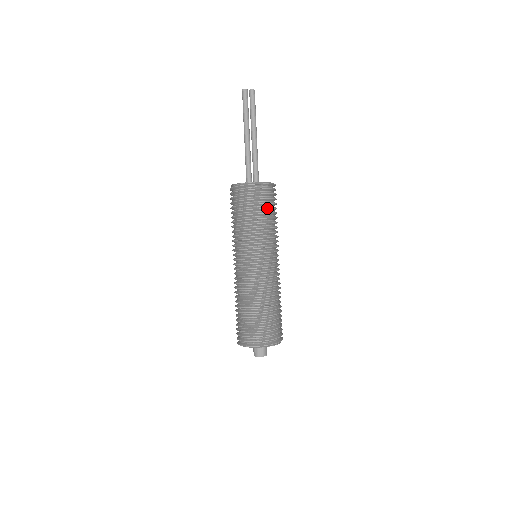
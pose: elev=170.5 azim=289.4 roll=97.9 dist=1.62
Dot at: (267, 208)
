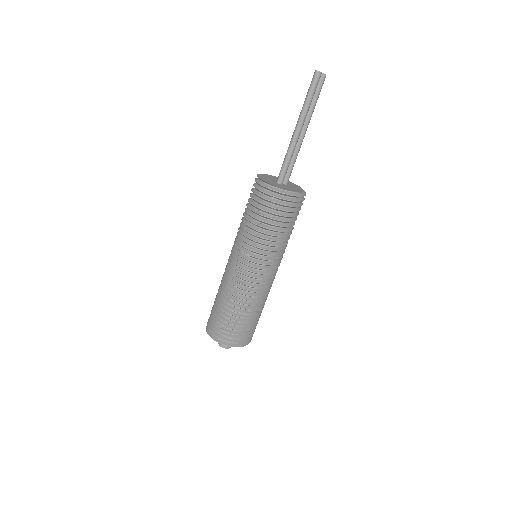
Dot at: occluded
